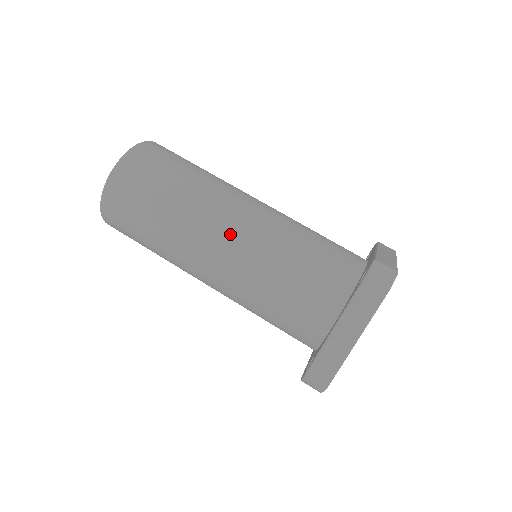
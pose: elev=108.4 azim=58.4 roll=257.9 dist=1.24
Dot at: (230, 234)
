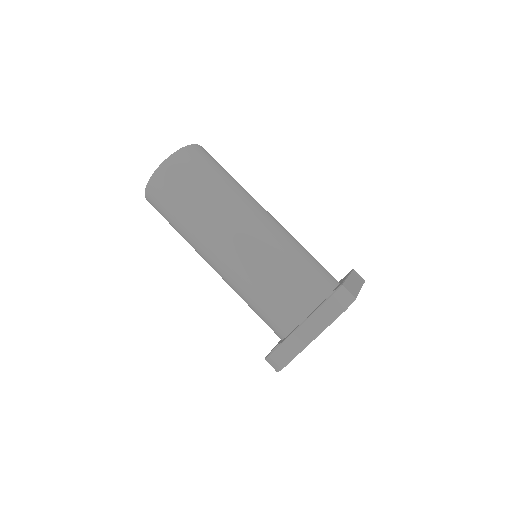
Dot at: (240, 236)
